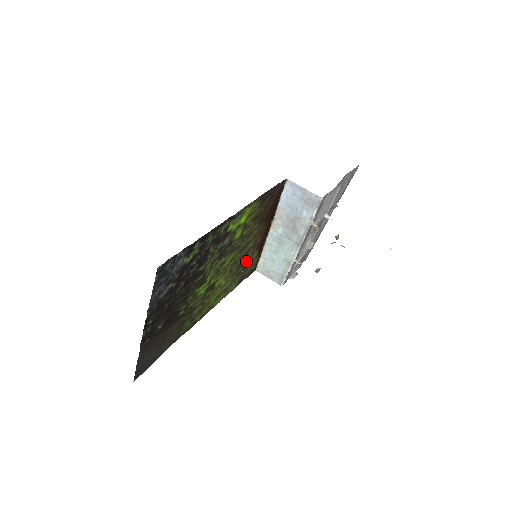
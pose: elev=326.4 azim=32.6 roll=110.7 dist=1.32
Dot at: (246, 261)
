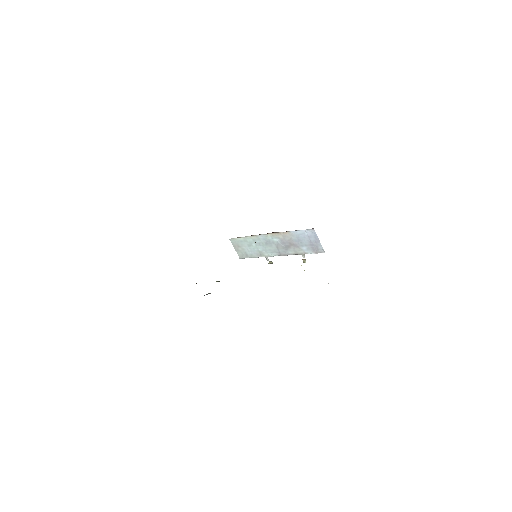
Dot at: occluded
